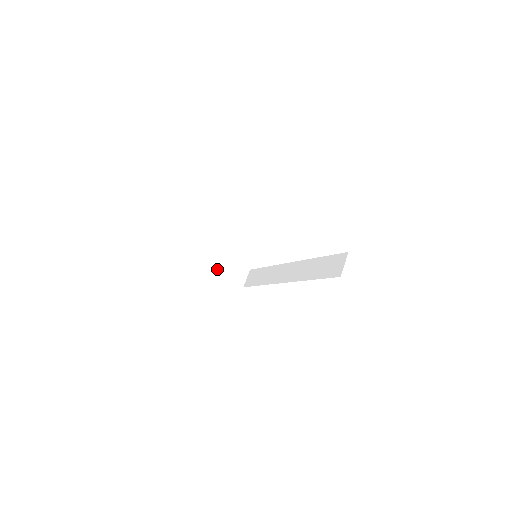
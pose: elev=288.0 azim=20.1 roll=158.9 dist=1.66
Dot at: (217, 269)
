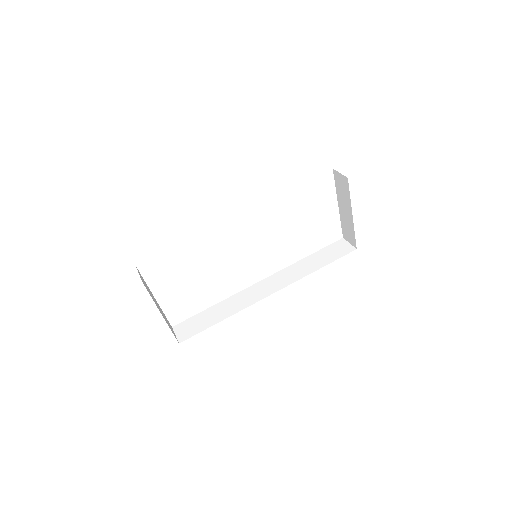
Dot at: (159, 310)
